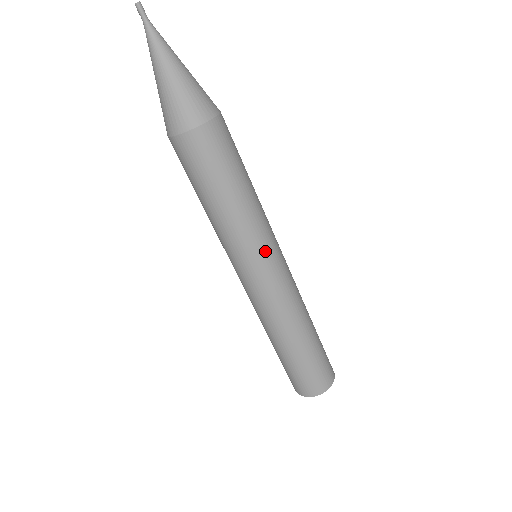
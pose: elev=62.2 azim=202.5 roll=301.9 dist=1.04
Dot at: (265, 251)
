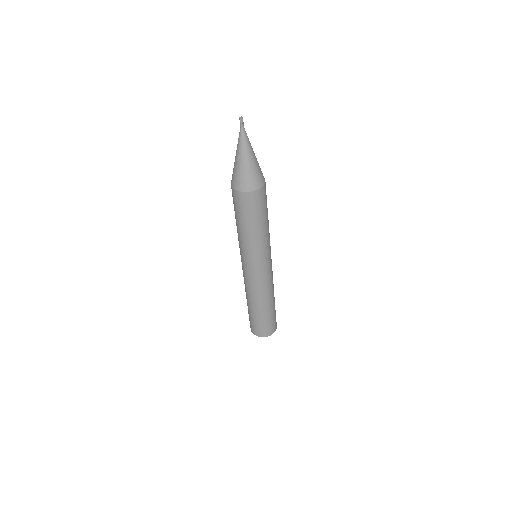
Dot at: (259, 260)
